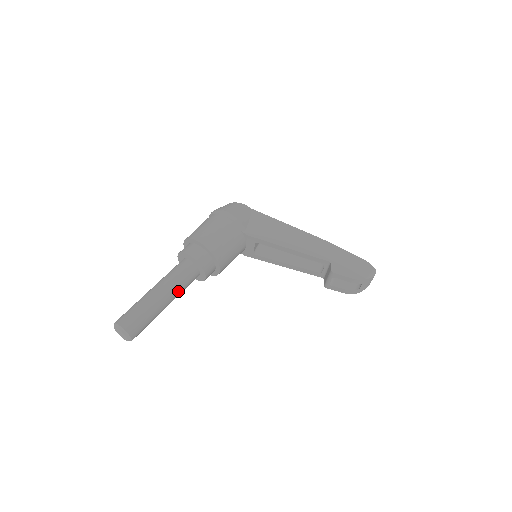
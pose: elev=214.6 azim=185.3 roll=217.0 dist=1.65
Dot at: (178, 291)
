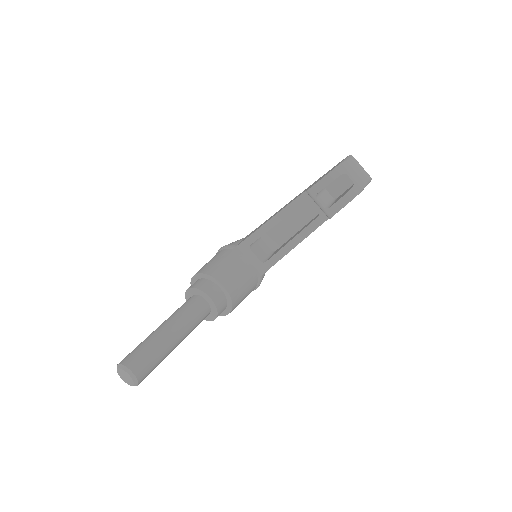
Dot at: (181, 319)
